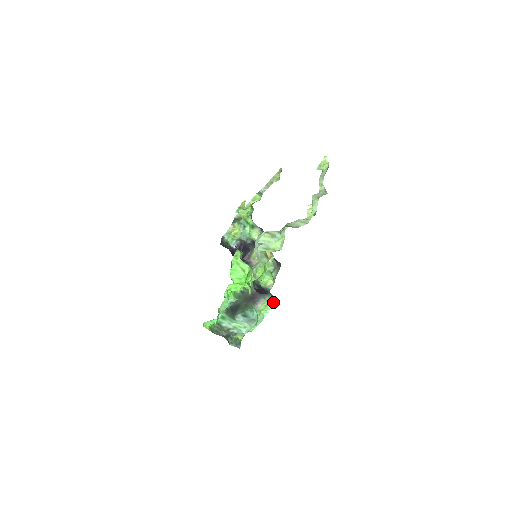
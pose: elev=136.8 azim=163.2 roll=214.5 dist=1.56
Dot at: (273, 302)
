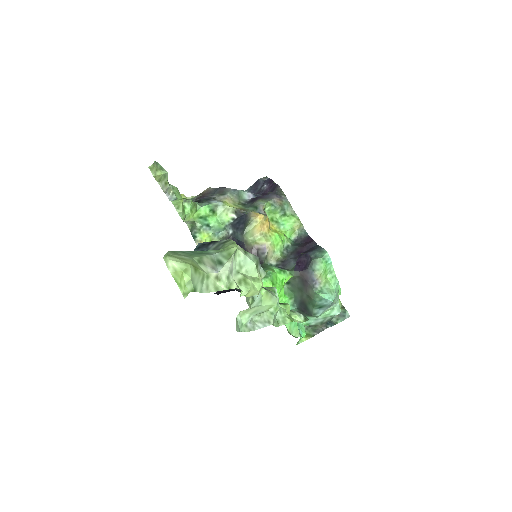
Dot at: (326, 260)
